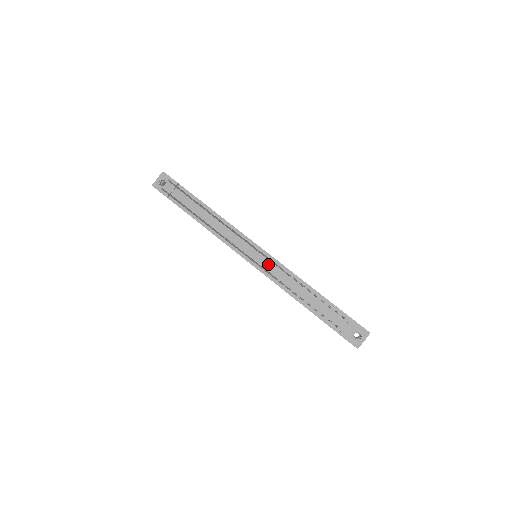
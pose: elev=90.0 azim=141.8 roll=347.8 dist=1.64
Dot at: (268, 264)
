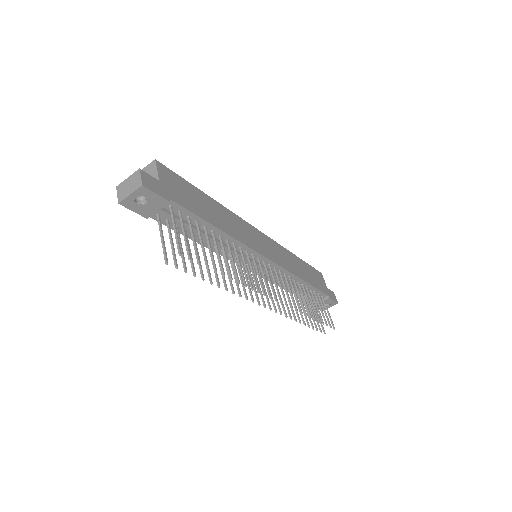
Dot at: occluded
